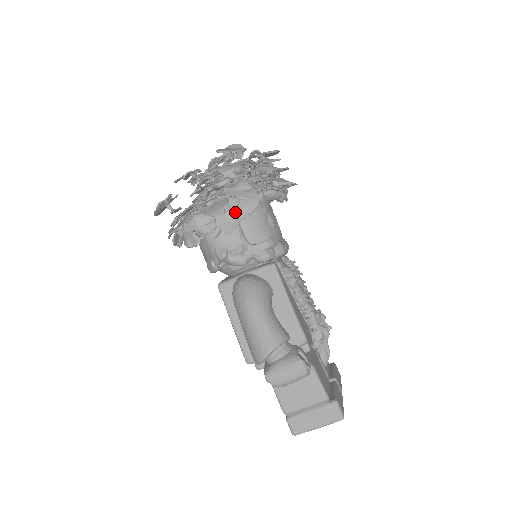
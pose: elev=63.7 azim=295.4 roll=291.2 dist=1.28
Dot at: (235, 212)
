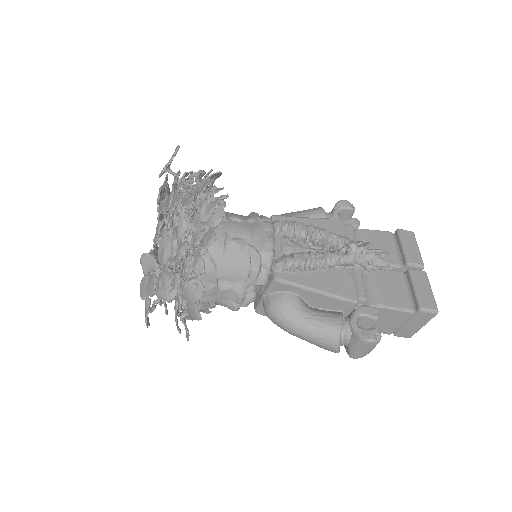
Dot at: (206, 287)
